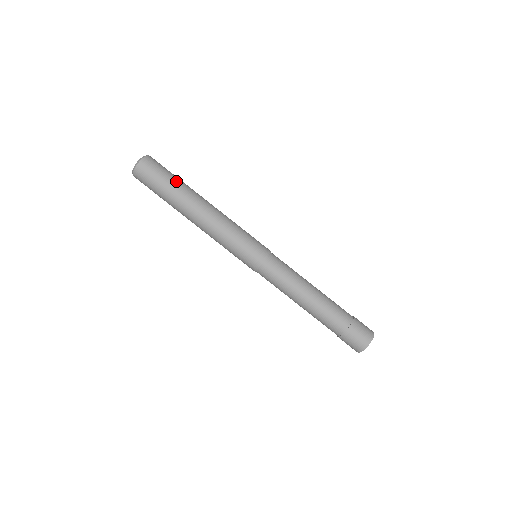
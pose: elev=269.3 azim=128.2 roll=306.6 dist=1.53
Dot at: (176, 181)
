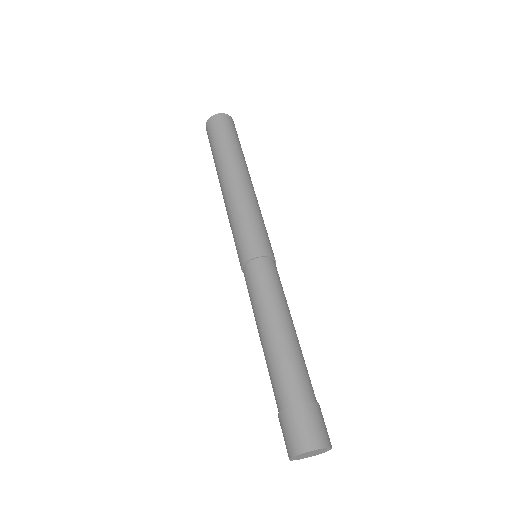
Dot at: (227, 143)
